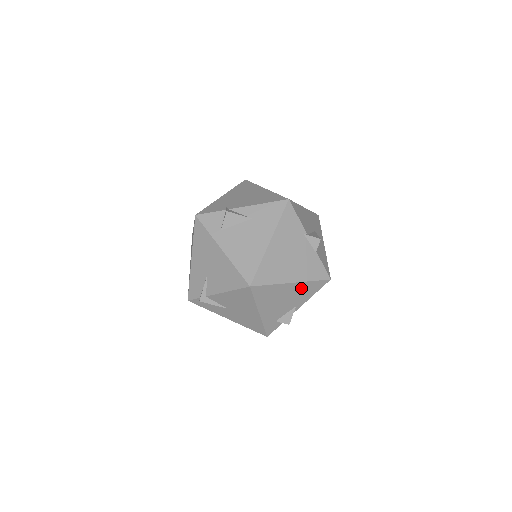
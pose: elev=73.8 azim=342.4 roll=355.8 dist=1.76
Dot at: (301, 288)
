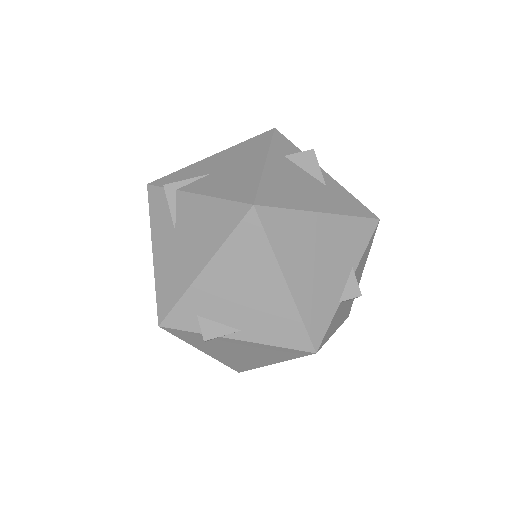
Dot at: (281, 309)
